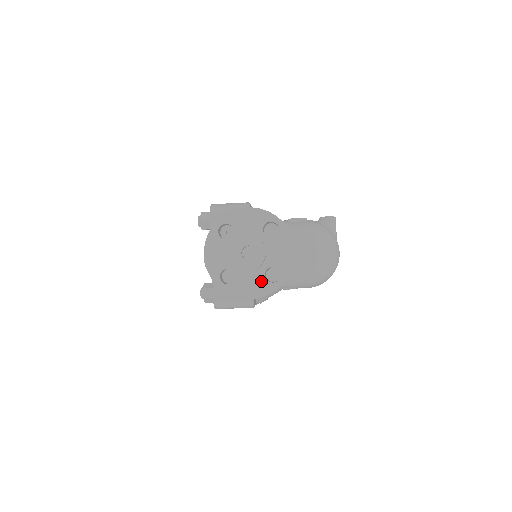
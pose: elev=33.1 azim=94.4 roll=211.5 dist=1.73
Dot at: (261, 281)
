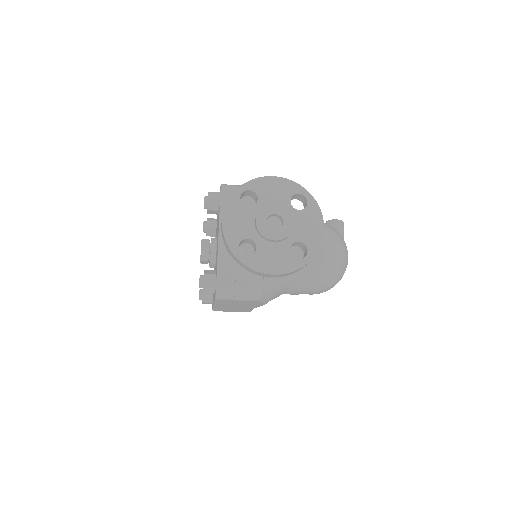
Dot at: (285, 256)
